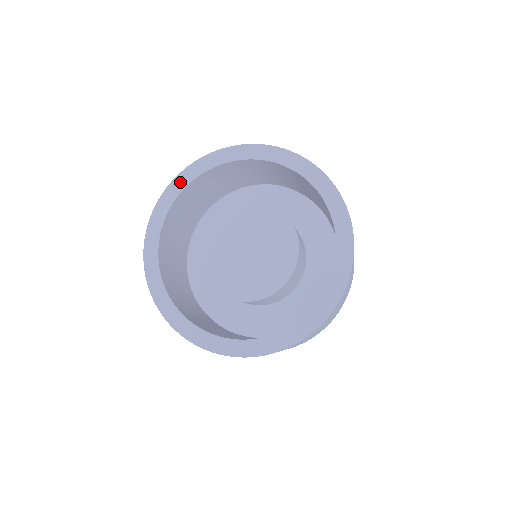
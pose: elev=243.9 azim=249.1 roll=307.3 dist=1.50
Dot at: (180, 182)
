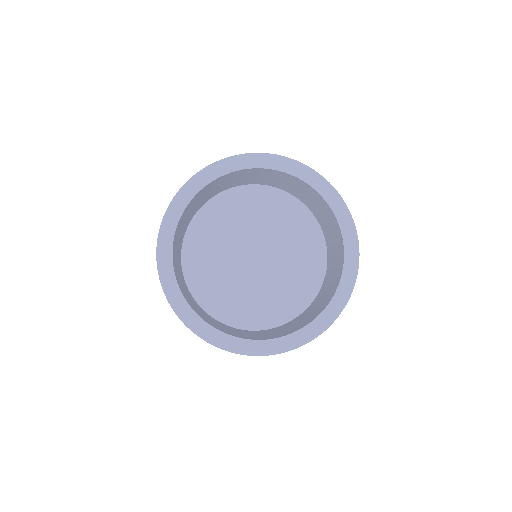
Dot at: (256, 160)
